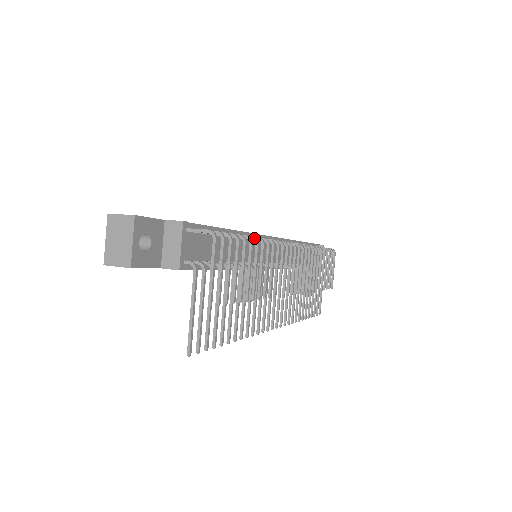
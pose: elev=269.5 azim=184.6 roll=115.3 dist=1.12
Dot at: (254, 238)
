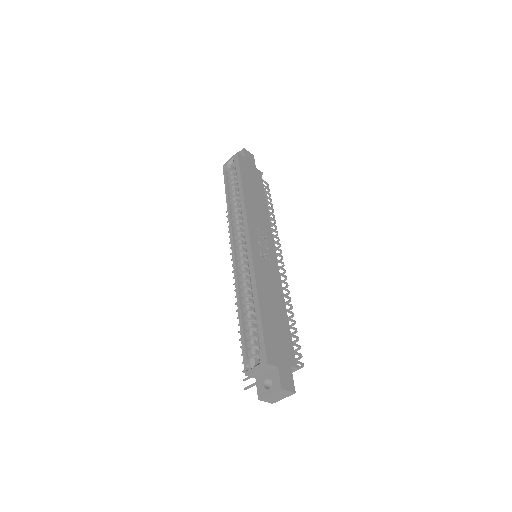
Dot at: occluded
